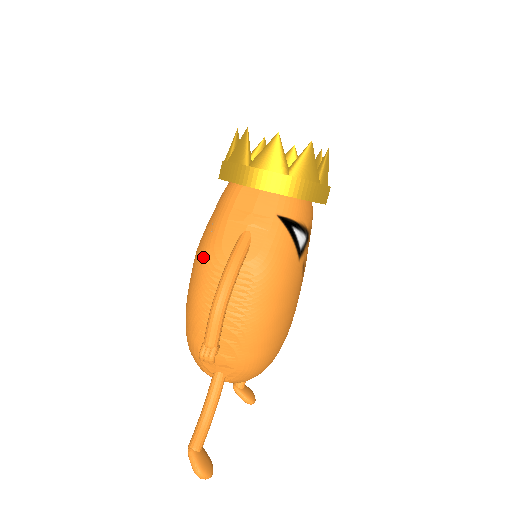
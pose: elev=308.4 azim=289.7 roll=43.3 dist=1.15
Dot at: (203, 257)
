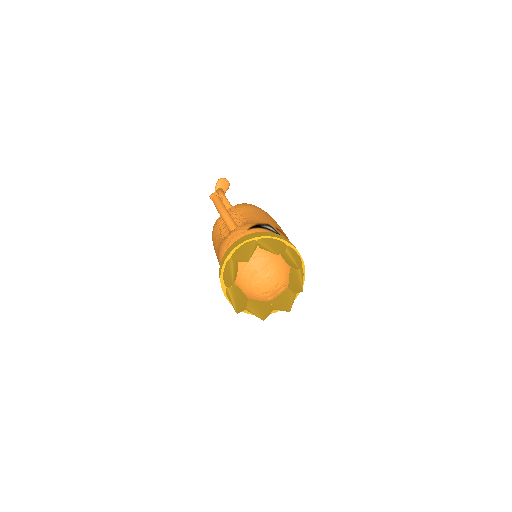
Dot at: occluded
